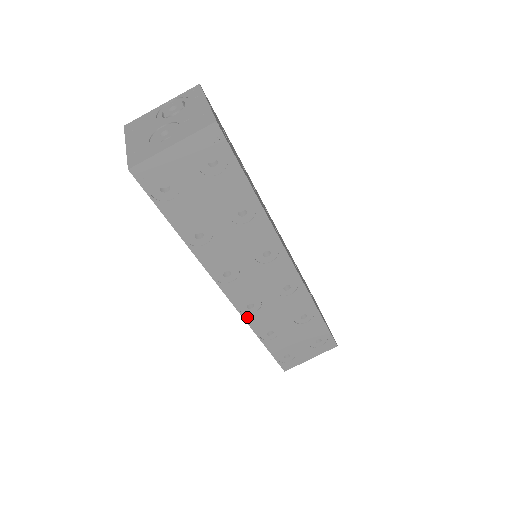
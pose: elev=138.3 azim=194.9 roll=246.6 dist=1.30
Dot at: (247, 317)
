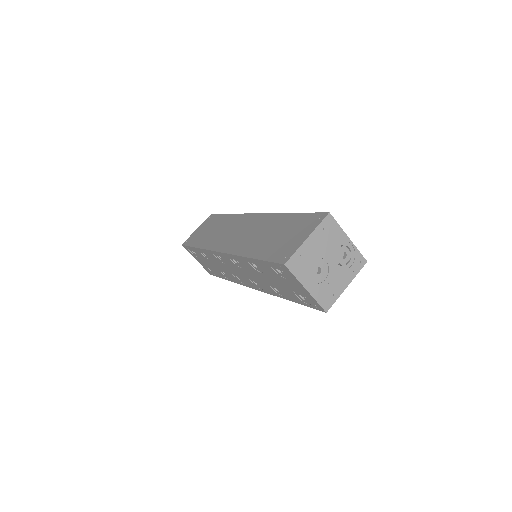
Dot at: (211, 252)
